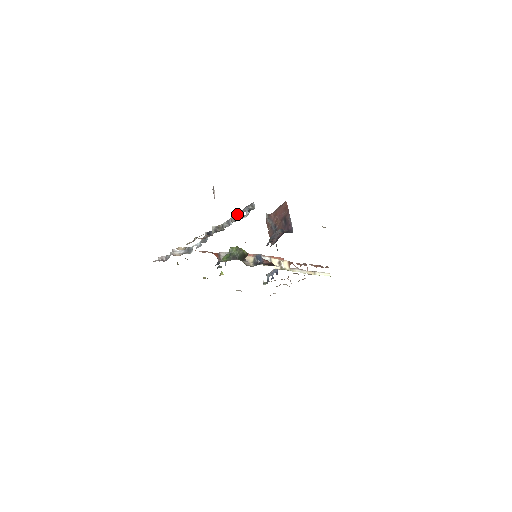
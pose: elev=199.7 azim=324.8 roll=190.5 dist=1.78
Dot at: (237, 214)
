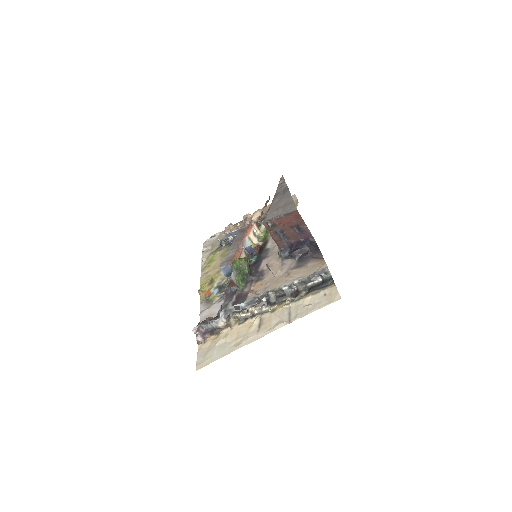
Dot at: (304, 281)
